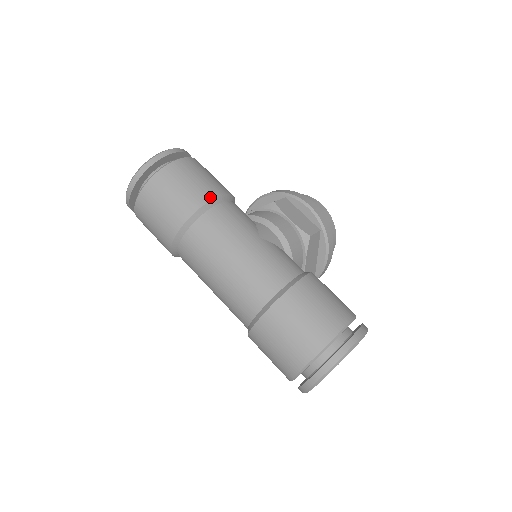
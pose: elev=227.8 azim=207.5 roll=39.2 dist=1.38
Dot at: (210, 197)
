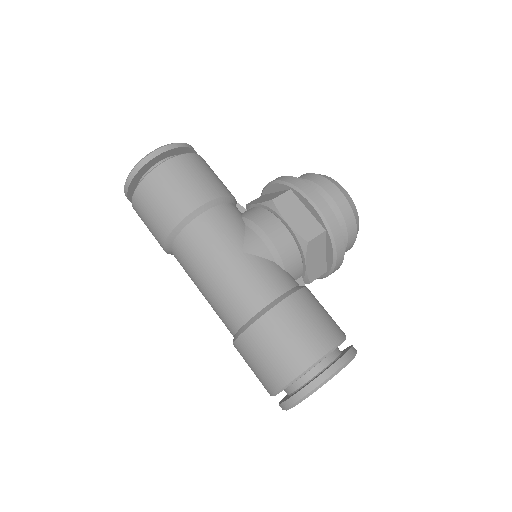
Dot at: (192, 208)
